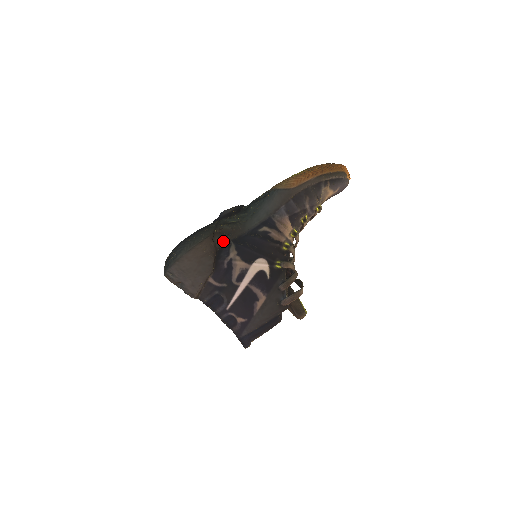
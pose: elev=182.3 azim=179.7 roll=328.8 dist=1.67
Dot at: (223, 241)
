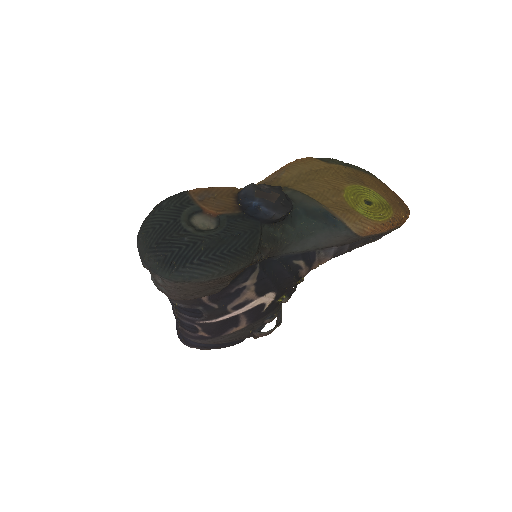
Dot at: (252, 264)
